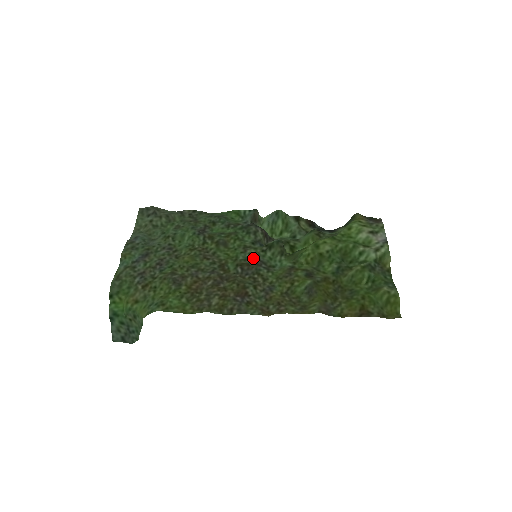
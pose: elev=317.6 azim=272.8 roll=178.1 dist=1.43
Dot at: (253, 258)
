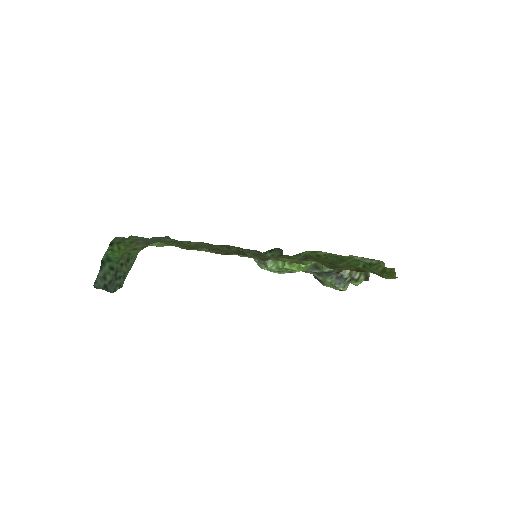
Dot at: occluded
